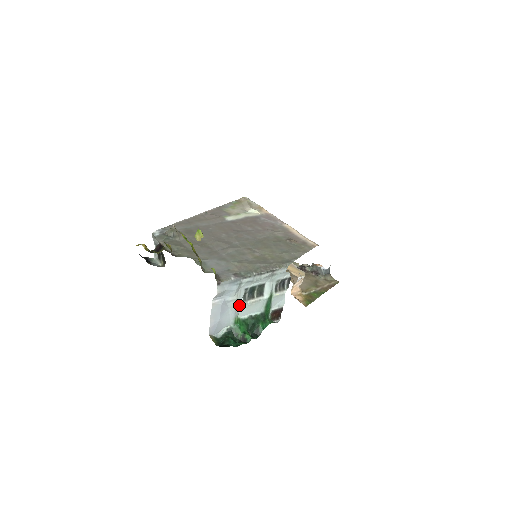
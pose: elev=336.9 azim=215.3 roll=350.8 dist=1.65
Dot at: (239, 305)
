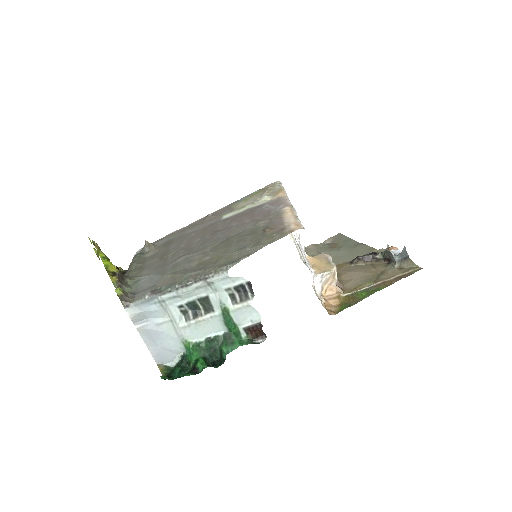
Dot at: (180, 326)
